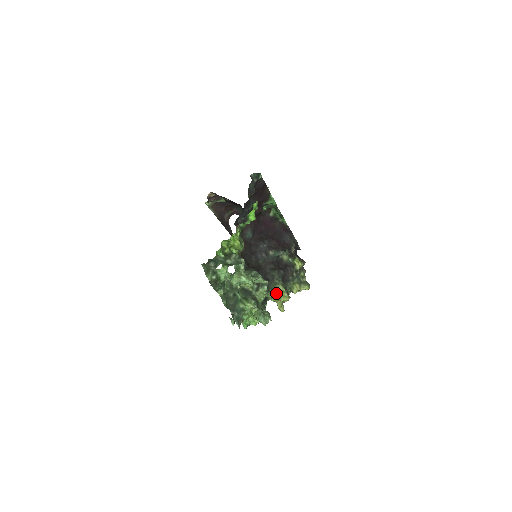
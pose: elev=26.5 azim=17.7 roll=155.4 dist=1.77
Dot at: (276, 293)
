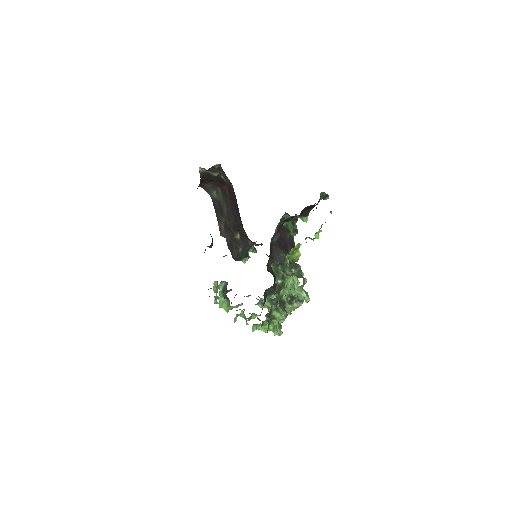
Dot at: occluded
